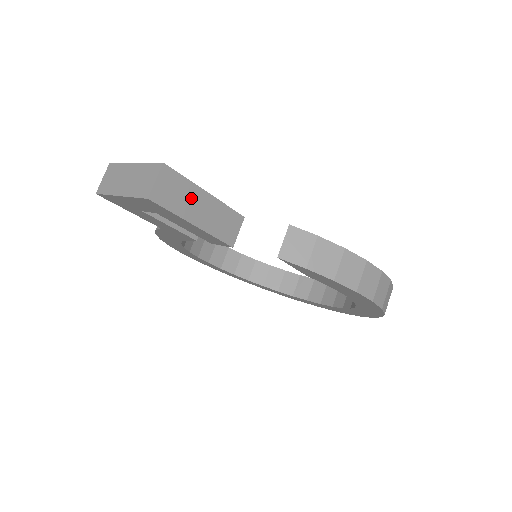
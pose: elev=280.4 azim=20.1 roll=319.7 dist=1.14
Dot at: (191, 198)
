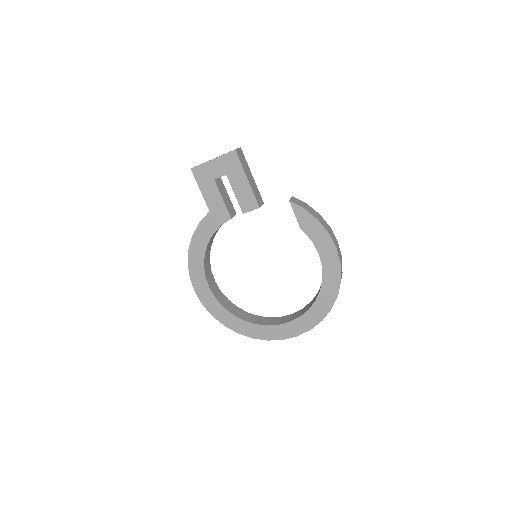
Dot at: (247, 169)
